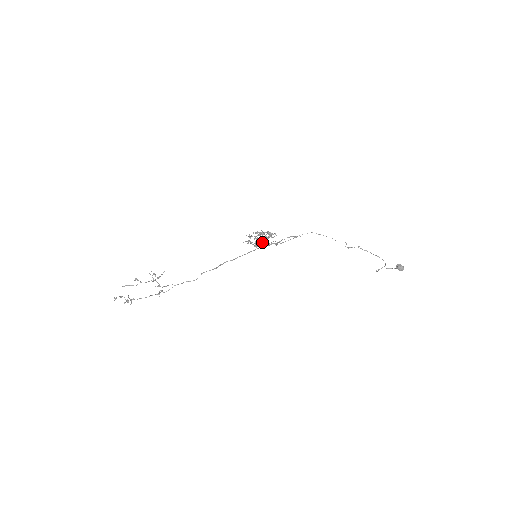
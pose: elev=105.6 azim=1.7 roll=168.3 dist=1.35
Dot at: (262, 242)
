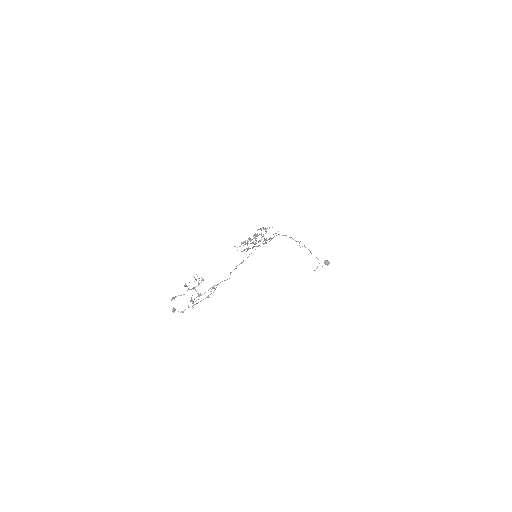
Dot at: occluded
